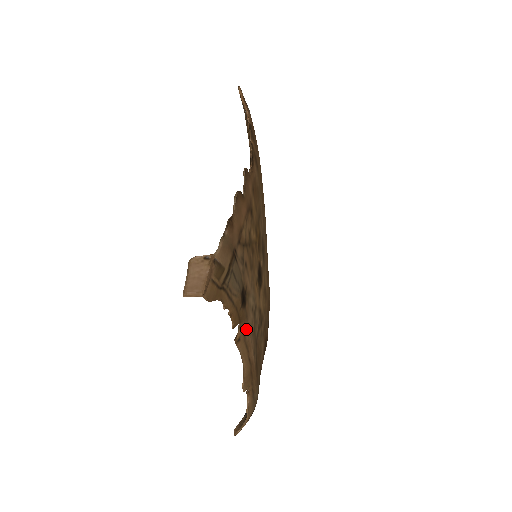
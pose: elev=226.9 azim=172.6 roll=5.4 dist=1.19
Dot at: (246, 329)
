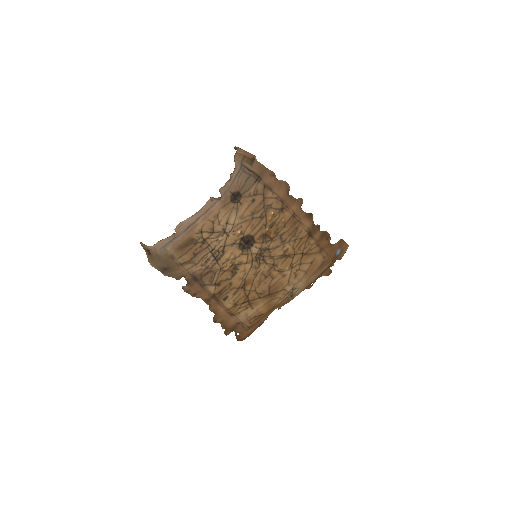
Dot at: (218, 207)
